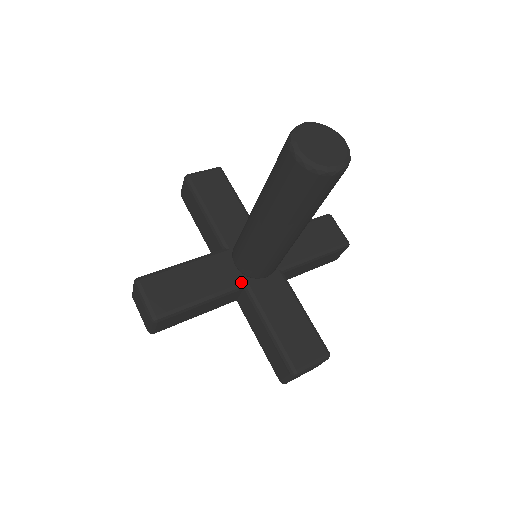
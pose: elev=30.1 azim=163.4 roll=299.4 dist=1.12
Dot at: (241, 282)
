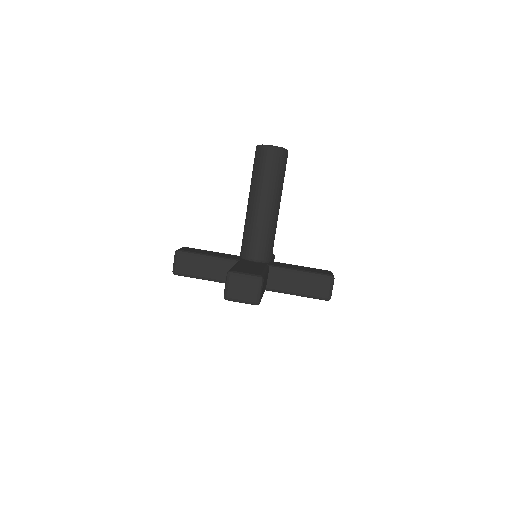
Dot at: (237, 259)
